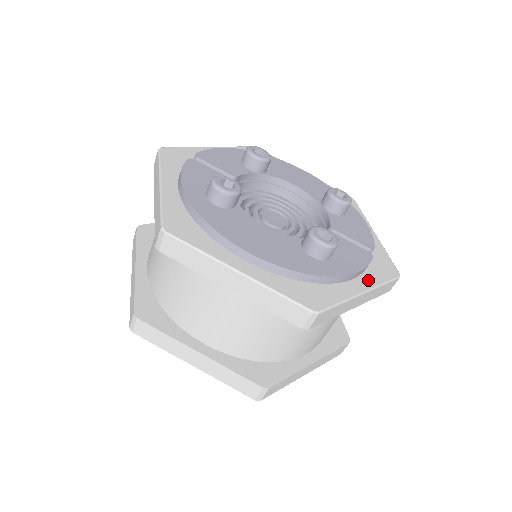
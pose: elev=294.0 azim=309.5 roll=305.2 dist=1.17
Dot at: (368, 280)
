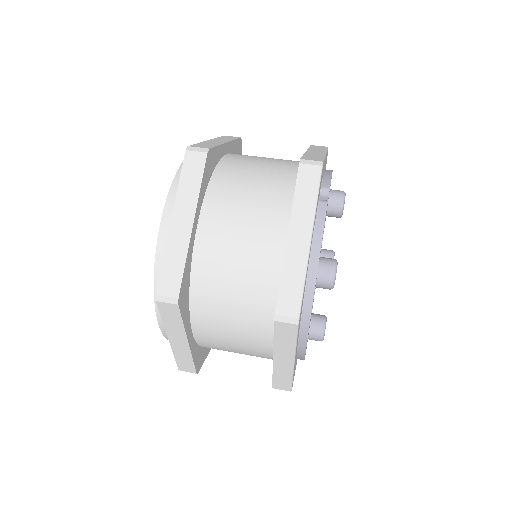
Dot at: occluded
